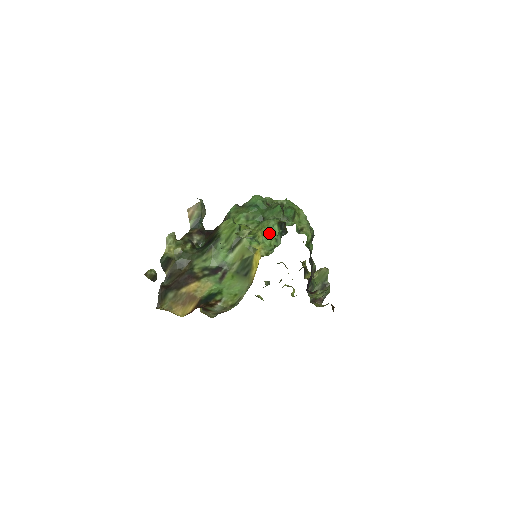
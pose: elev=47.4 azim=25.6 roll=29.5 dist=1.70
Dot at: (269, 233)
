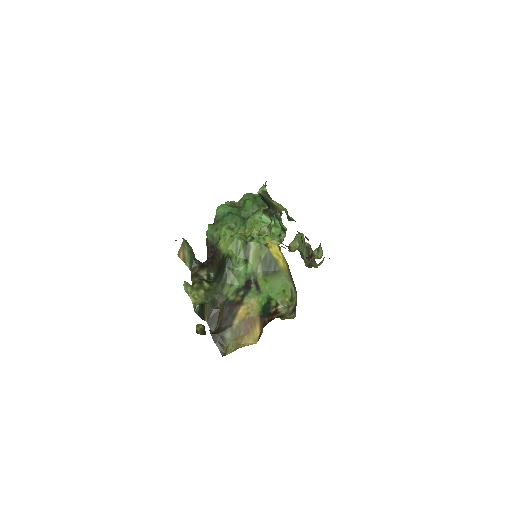
Dot at: (263, 225)
